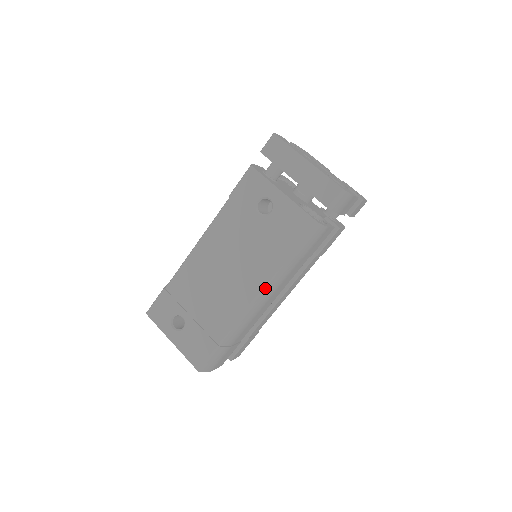
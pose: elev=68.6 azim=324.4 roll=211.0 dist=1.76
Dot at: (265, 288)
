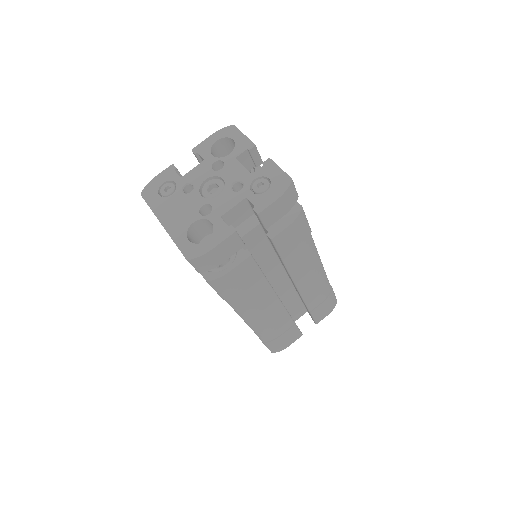
Dot at: (241, 316)
